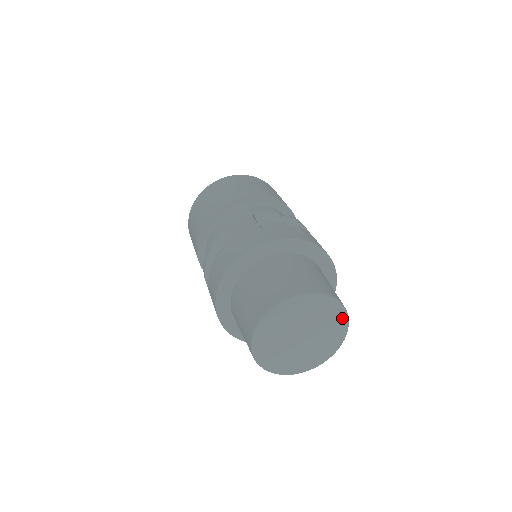
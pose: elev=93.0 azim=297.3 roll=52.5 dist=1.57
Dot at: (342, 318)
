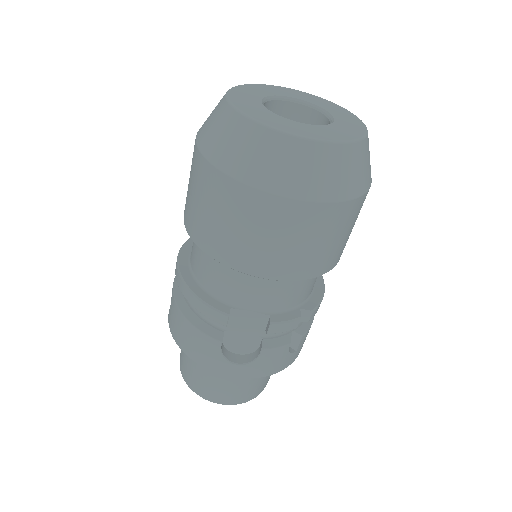
Dot at: occluded
